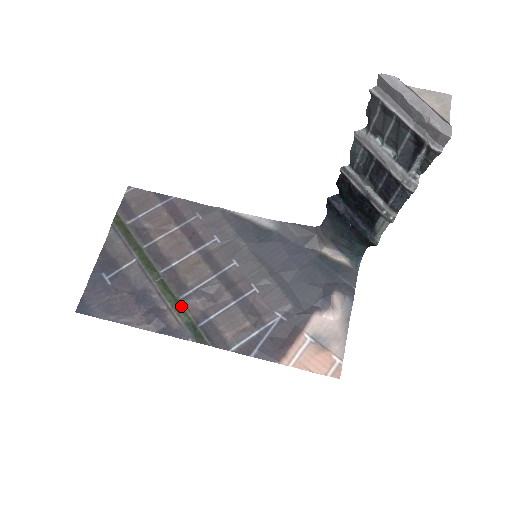
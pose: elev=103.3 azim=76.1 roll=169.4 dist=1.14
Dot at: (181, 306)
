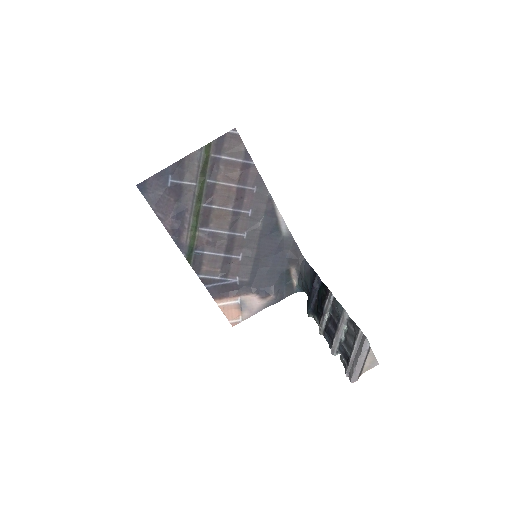
Dot at: (196, 234)
